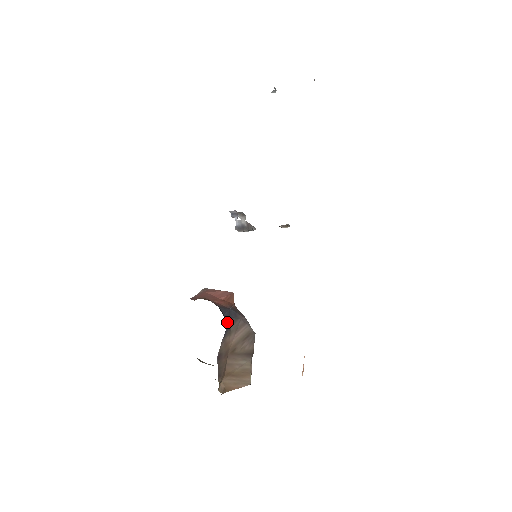
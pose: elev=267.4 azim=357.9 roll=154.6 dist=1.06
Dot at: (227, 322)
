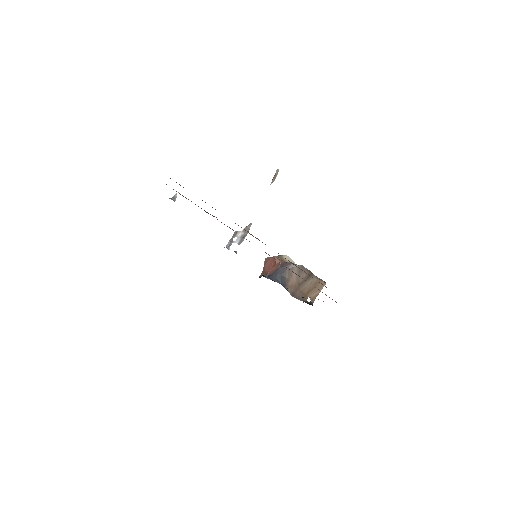
Dot at: (281, 280)
